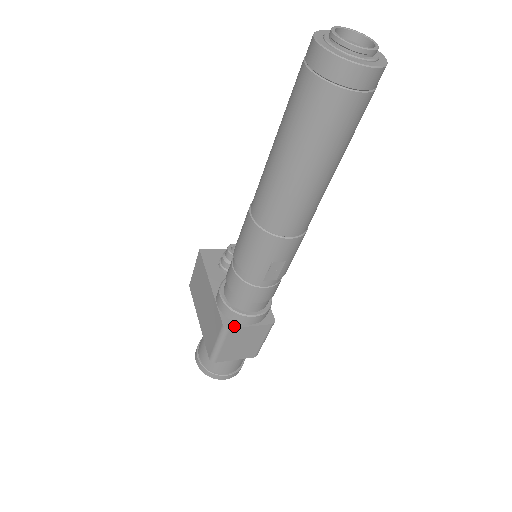
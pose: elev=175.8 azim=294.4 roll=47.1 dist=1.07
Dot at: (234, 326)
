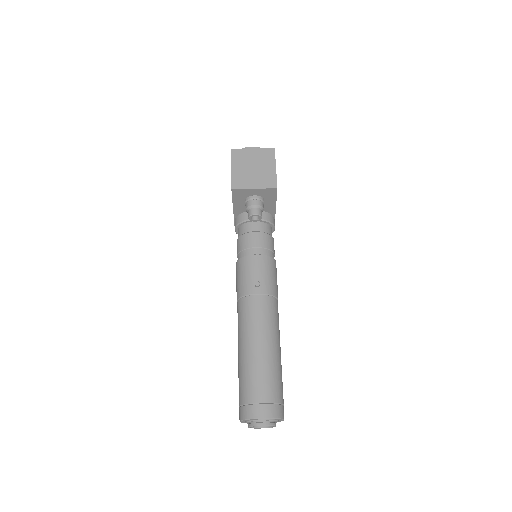
Dot at: occluded
